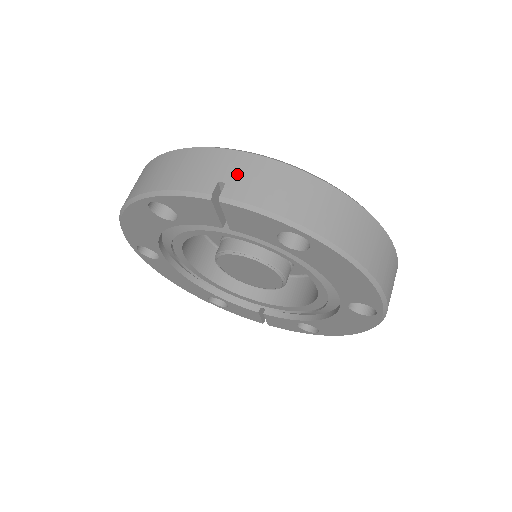
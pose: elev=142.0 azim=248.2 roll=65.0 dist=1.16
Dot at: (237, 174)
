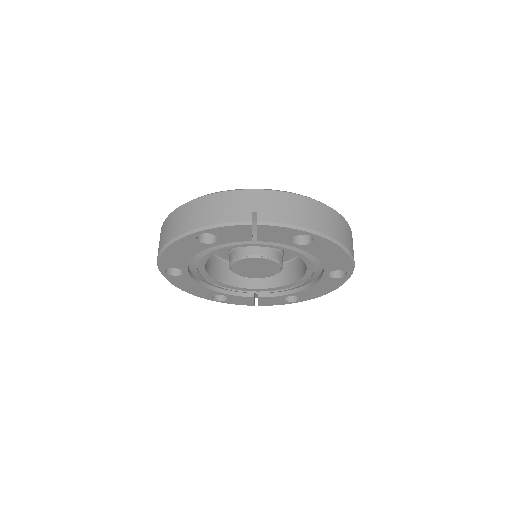
Dot at: (262, 205)
